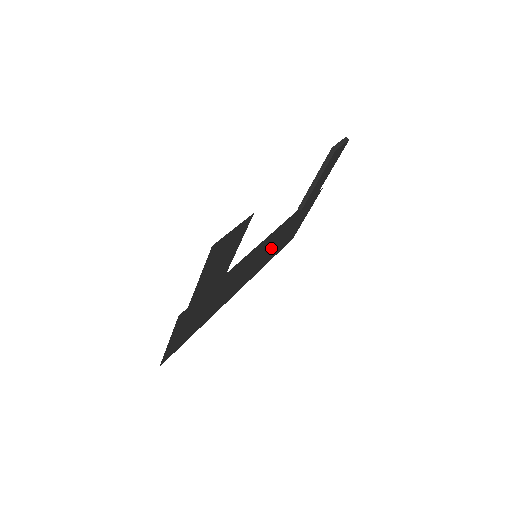
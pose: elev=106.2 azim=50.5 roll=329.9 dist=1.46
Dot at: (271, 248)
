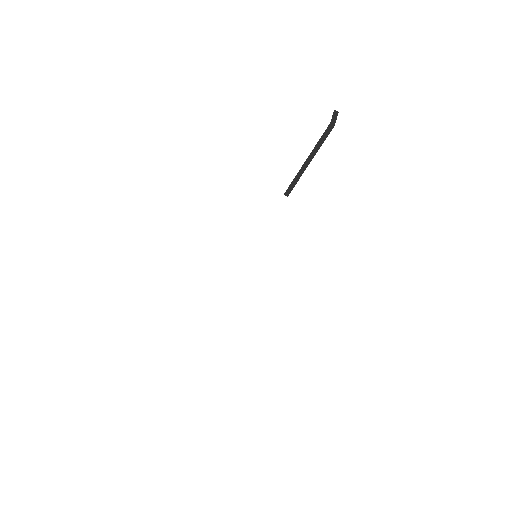
Dot at: occluded
